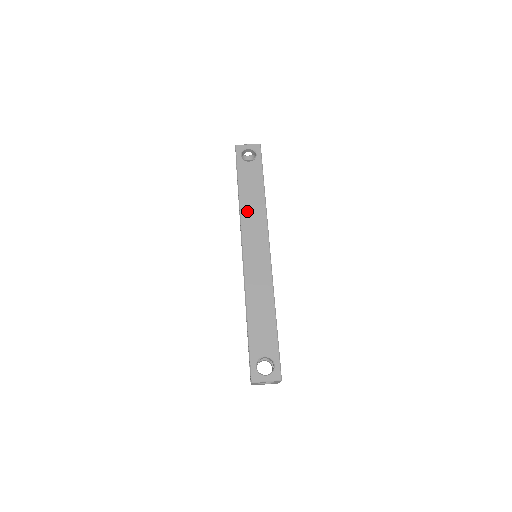
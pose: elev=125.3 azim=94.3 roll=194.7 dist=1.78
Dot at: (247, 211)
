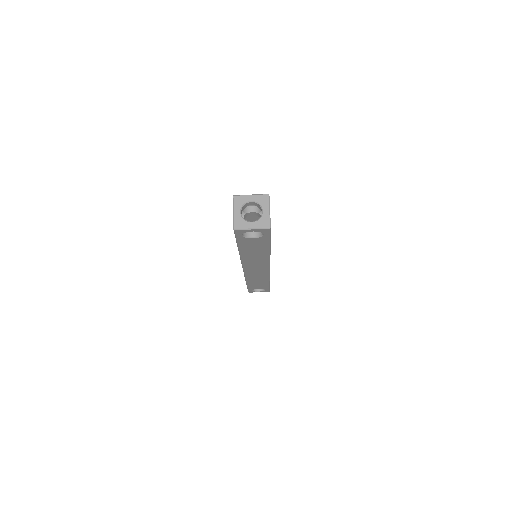
Dot at: (248, 258)
